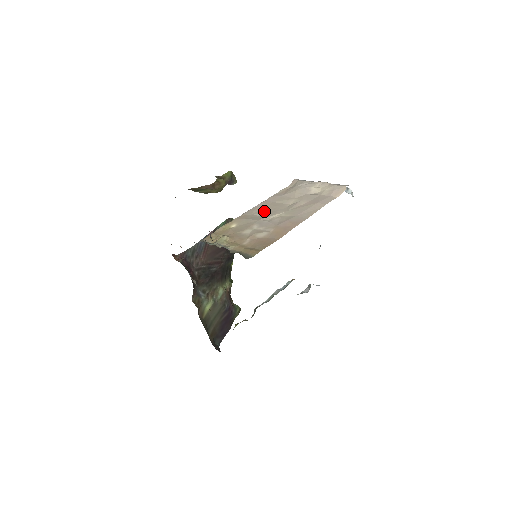
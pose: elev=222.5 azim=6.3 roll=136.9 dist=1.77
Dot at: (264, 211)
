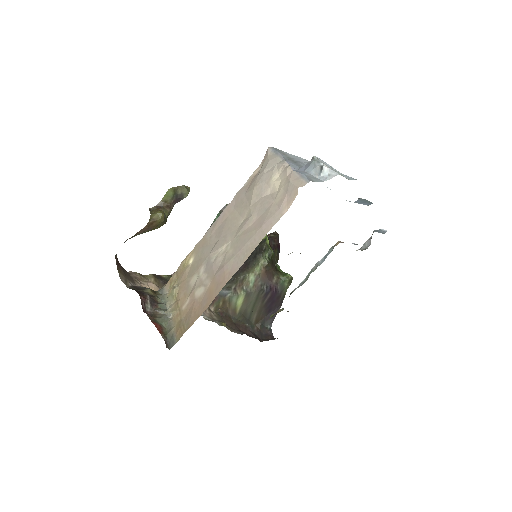
Dot at: (219, 233)
